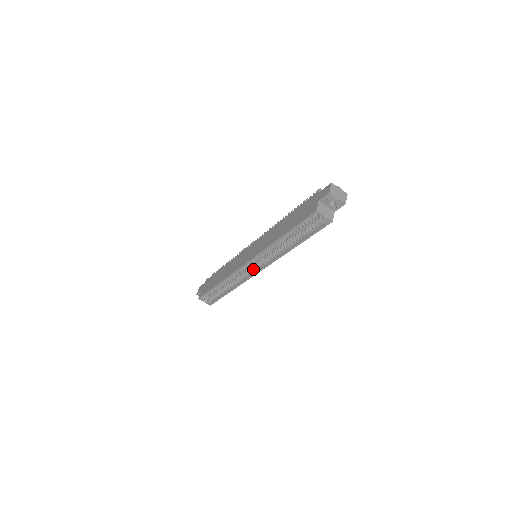
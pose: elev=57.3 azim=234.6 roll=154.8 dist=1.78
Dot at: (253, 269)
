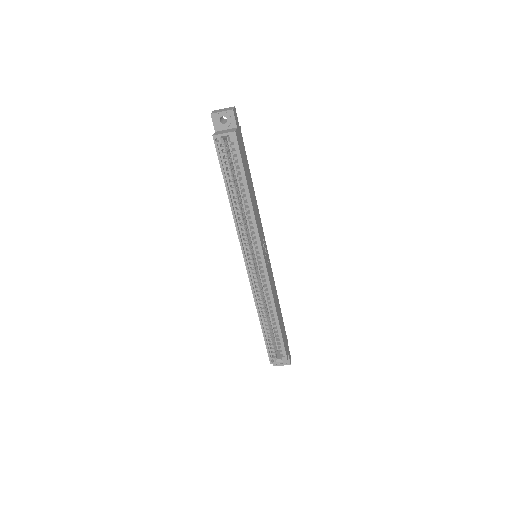
Dot at: (261, 268)
